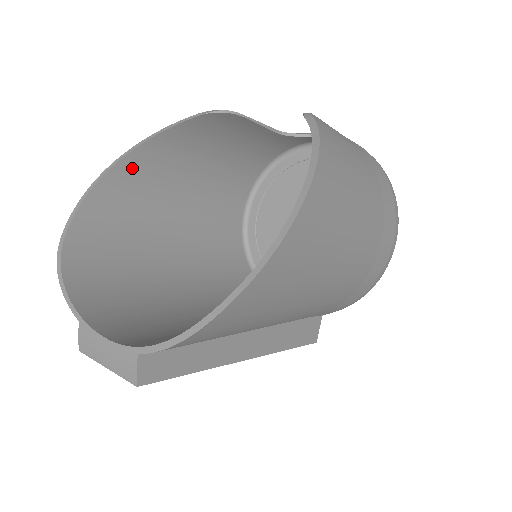
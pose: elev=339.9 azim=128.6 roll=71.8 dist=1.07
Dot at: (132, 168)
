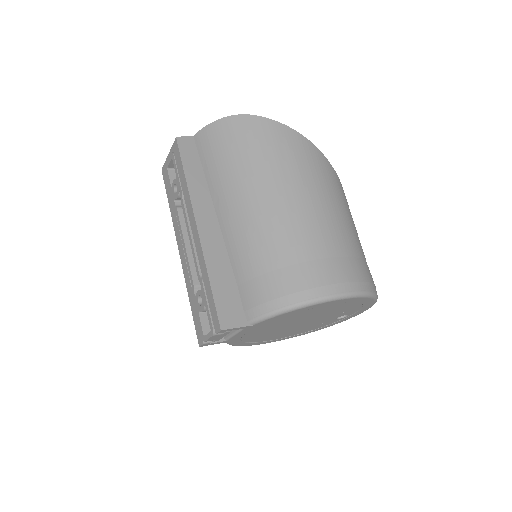
Dot at: occluded
